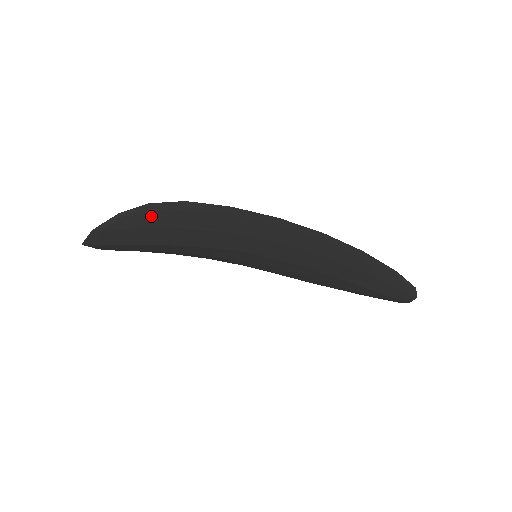
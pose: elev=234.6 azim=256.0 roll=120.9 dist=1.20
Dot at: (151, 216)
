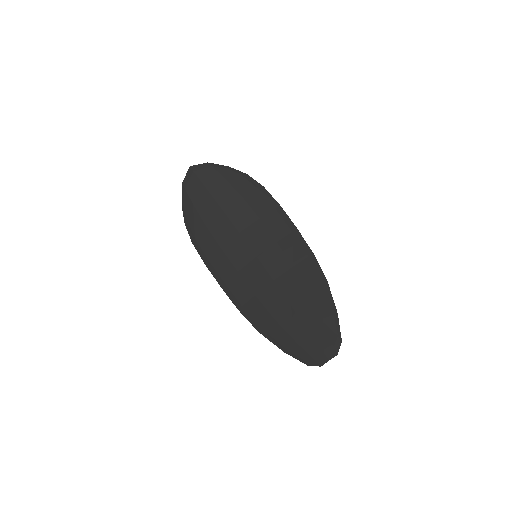
Dot at: (241, 180)
